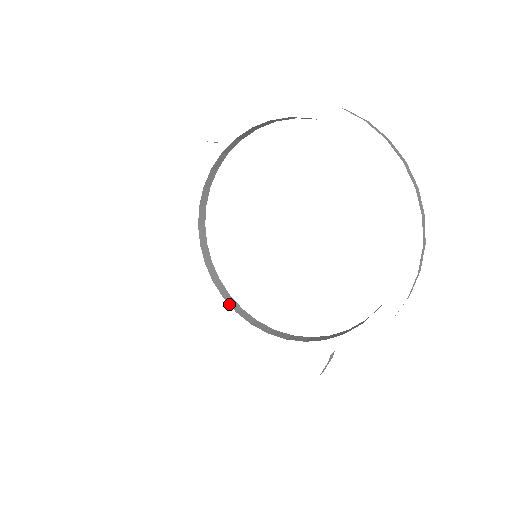
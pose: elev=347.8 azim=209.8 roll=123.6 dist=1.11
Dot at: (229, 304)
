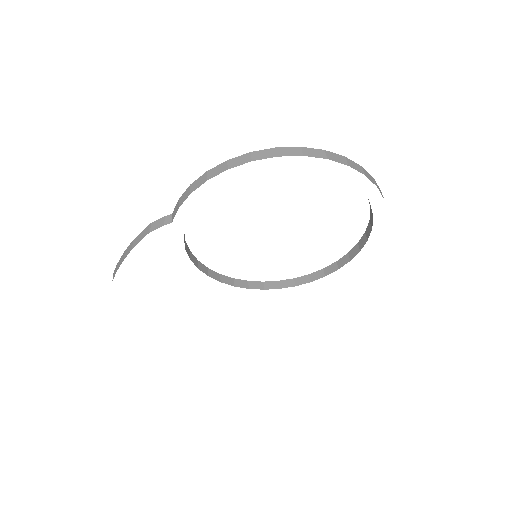
Dot at: occluded
